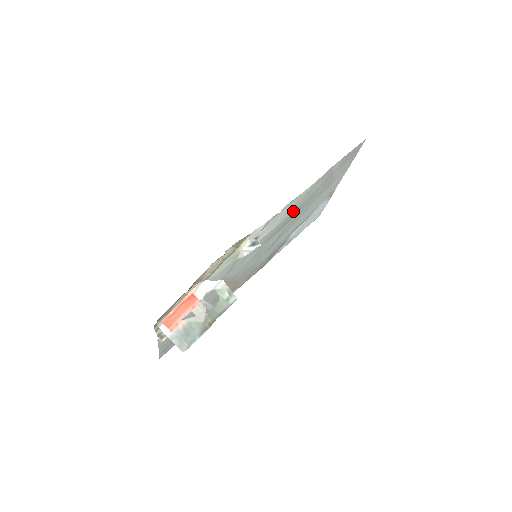
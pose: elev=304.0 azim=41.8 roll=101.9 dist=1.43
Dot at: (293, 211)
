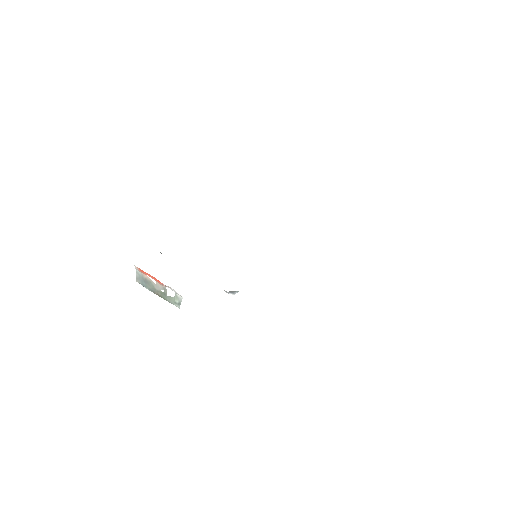
Dot at: occluded
